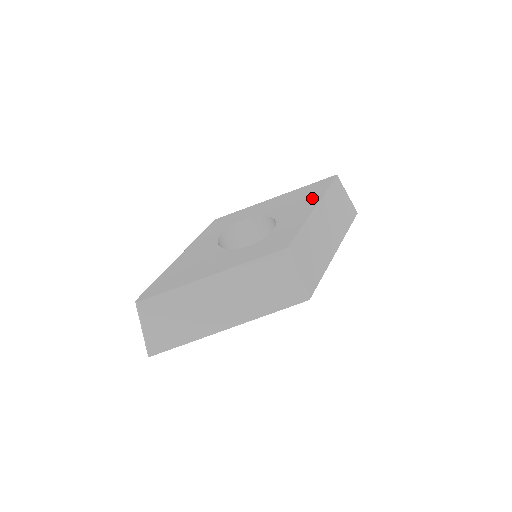
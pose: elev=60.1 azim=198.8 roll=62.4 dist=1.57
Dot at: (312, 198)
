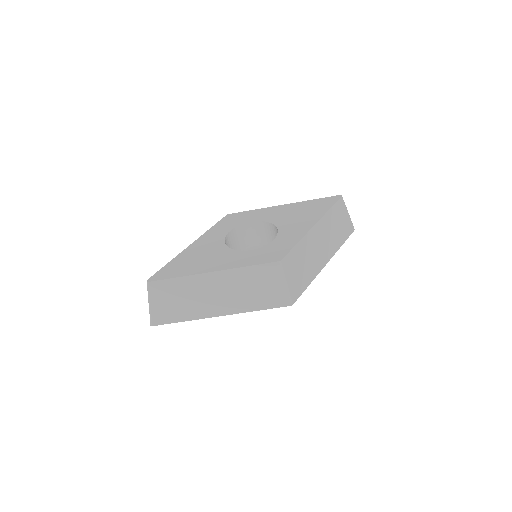
Dot at: (314, 215)
